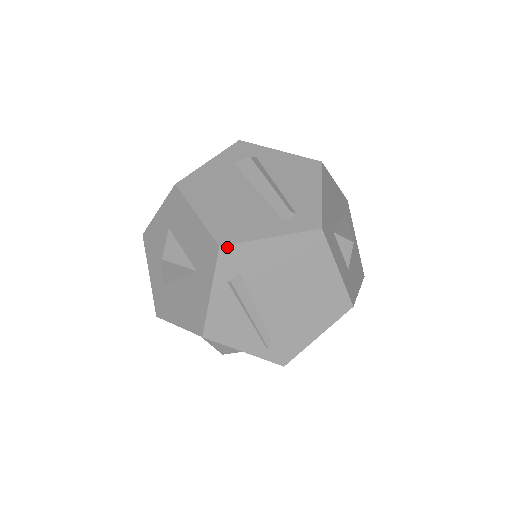
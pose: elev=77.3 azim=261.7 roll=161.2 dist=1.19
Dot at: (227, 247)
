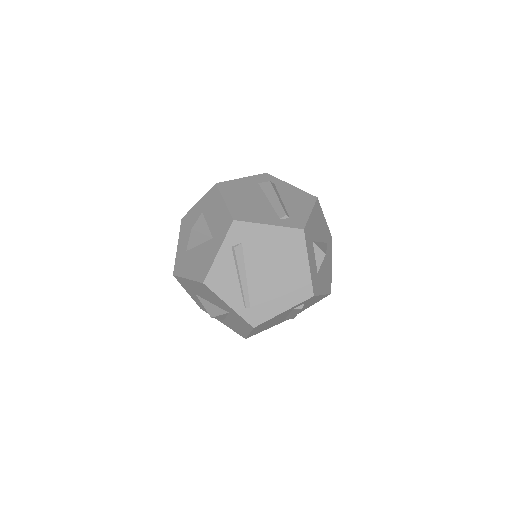
Dot at: (238, 222)
